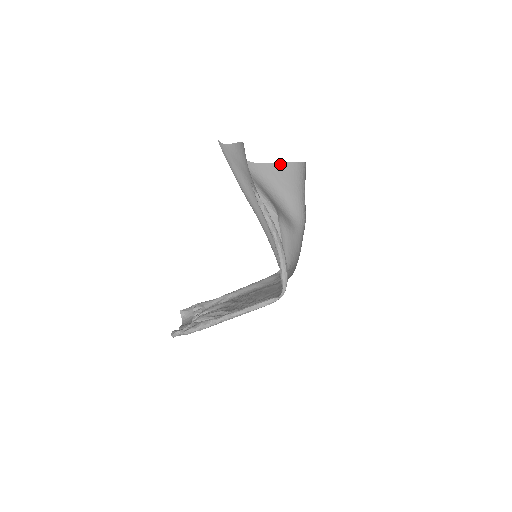
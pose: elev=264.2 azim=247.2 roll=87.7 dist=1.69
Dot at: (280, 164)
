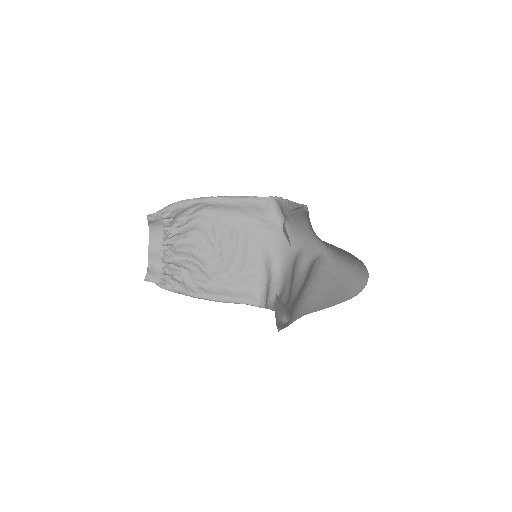
Dot at: (344, 250)
